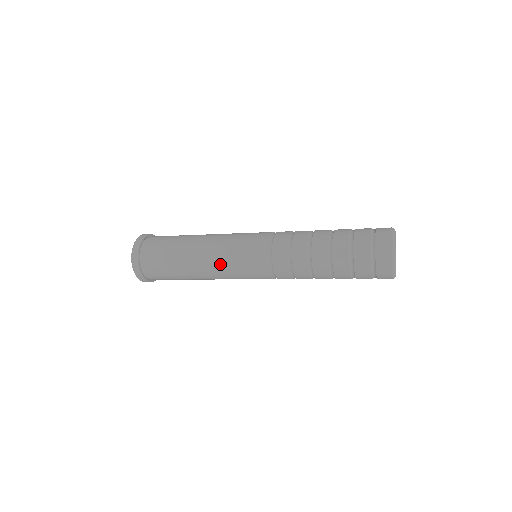
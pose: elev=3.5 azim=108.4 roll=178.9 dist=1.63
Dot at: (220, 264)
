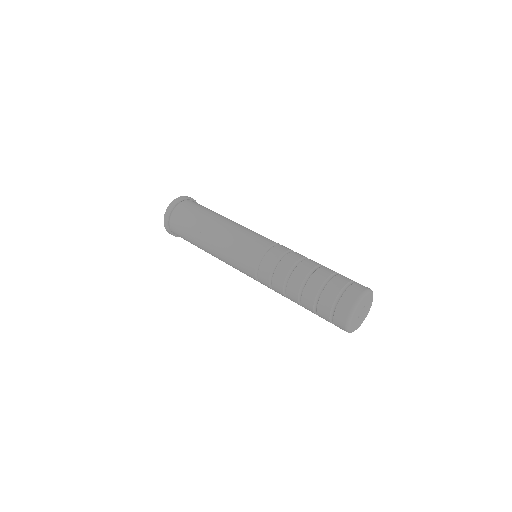
Dot at: occluded
